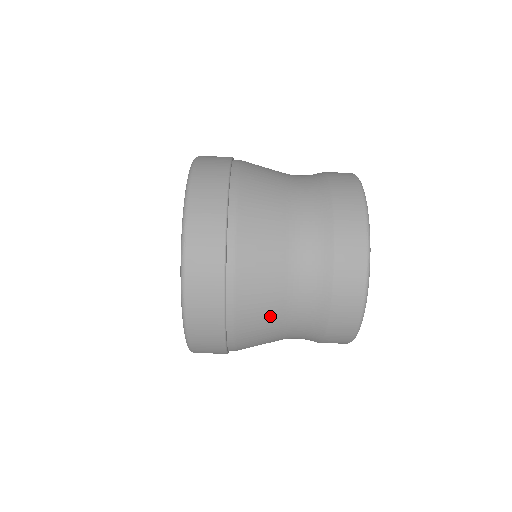
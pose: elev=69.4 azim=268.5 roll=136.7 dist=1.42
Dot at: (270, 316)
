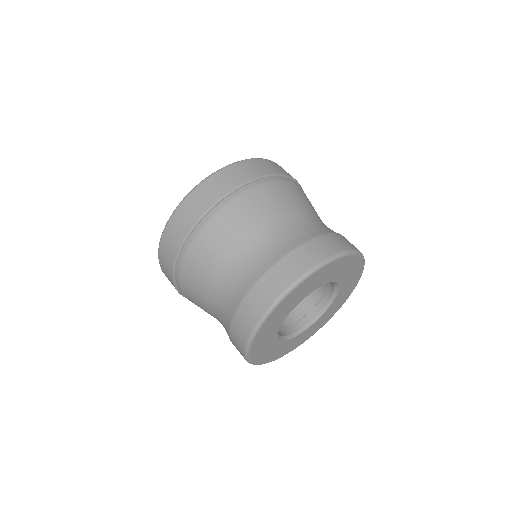
Dot at: (259, 217)
